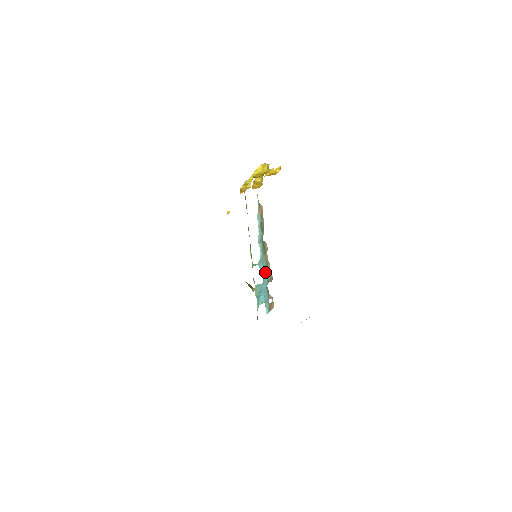
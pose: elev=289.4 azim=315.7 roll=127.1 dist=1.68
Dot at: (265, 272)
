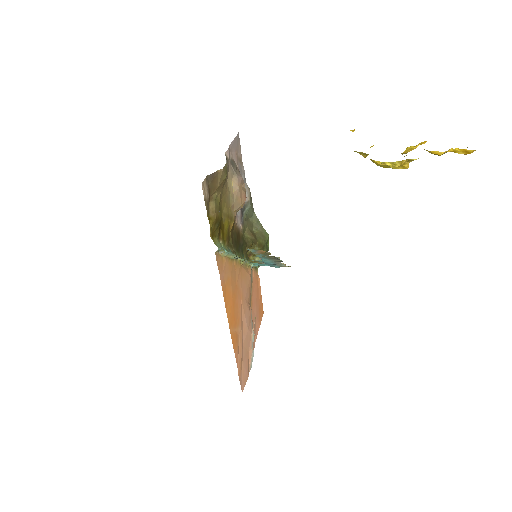
Dot at: (271, 262)
